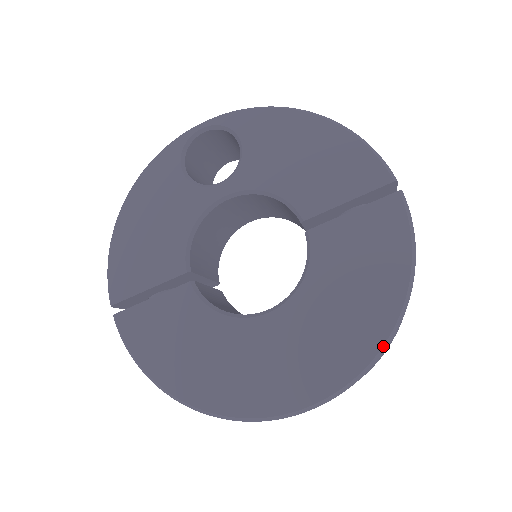
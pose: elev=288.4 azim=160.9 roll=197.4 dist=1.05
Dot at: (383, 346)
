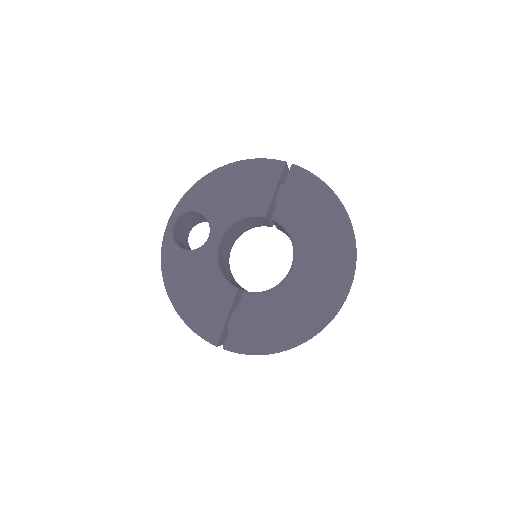
Dot at: (351, 229)
